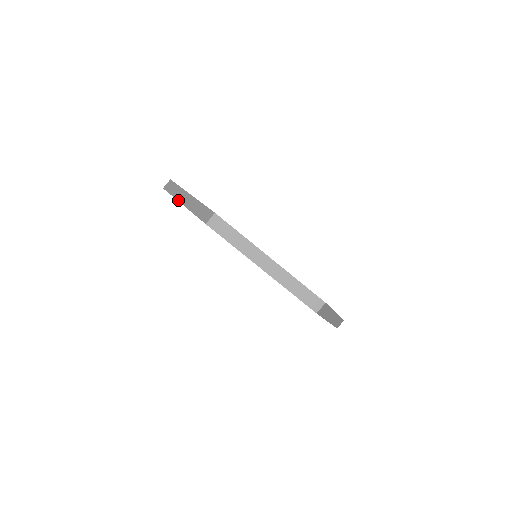
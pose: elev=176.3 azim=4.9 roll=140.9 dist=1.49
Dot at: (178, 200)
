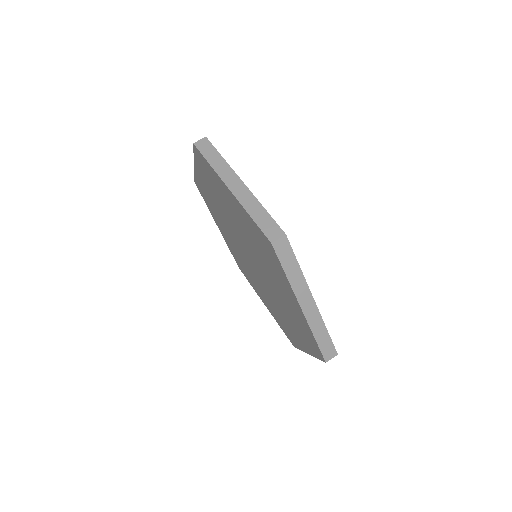
Dot at: (222, 179)
